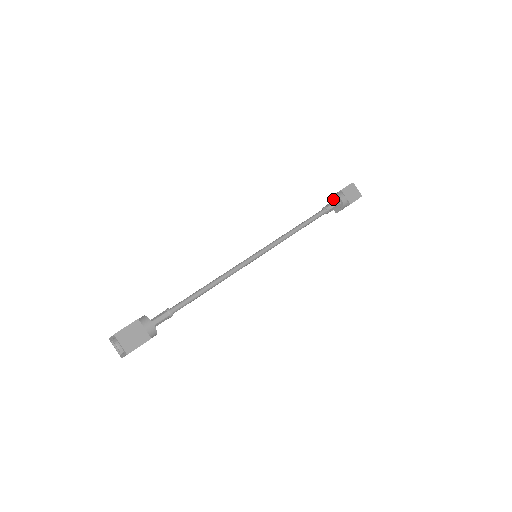
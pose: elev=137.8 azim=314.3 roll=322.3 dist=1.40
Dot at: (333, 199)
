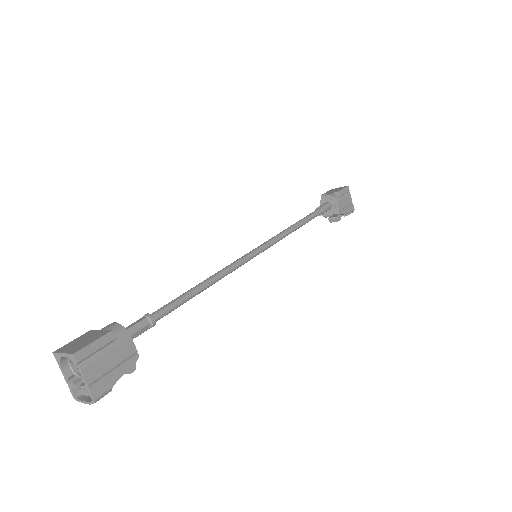
Dot at: occluded
